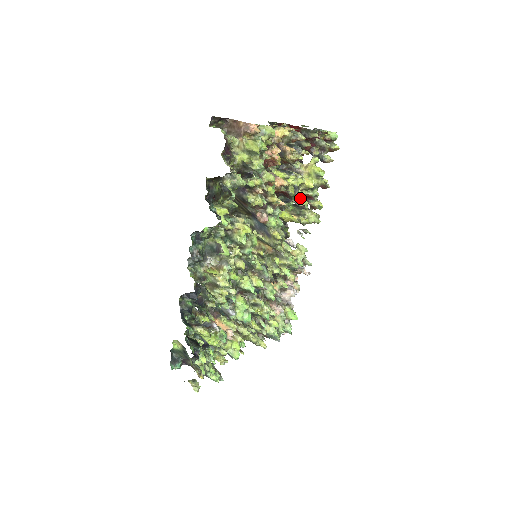
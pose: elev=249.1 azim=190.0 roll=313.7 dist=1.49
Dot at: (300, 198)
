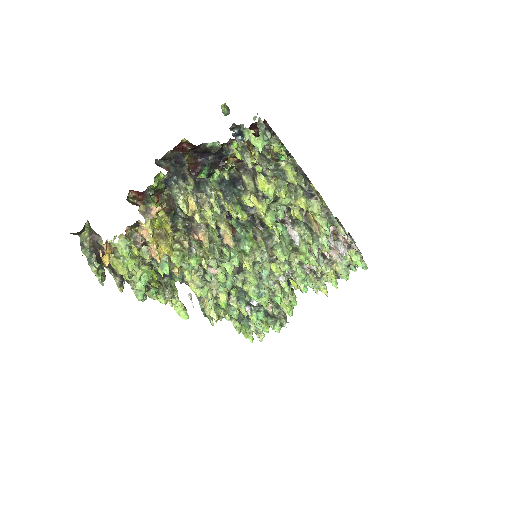
Dot at: (261, 216)
